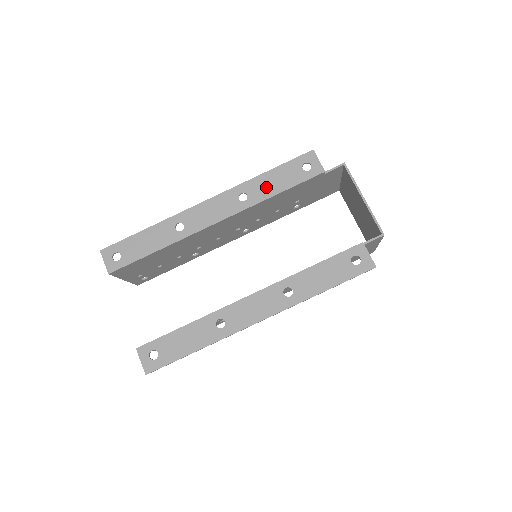
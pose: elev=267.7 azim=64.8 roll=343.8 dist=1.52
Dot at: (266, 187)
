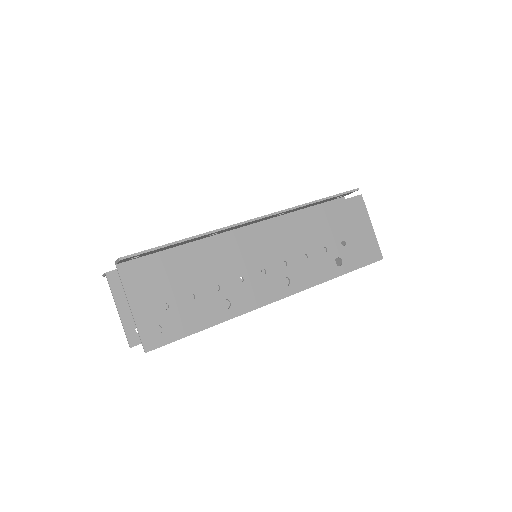
Dot at: occluded
